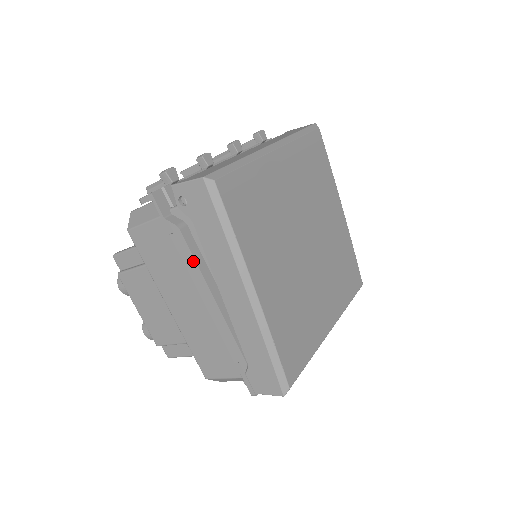
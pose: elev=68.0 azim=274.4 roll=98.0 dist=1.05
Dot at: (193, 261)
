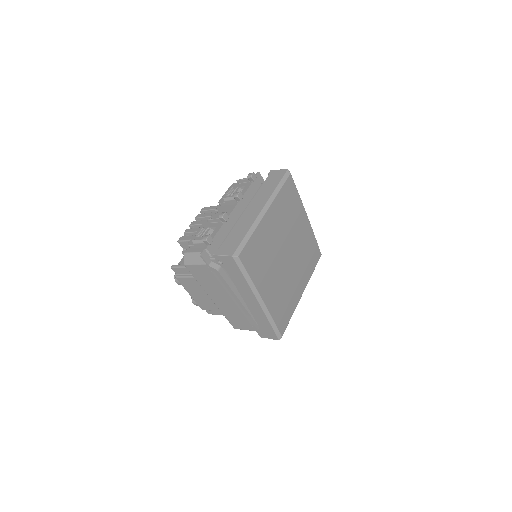
Dot at: (227, 284)
